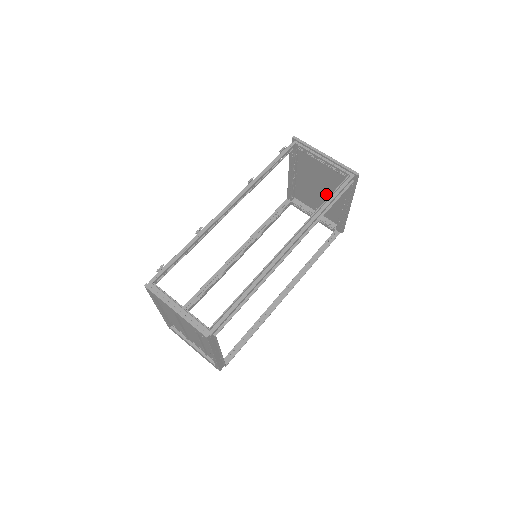
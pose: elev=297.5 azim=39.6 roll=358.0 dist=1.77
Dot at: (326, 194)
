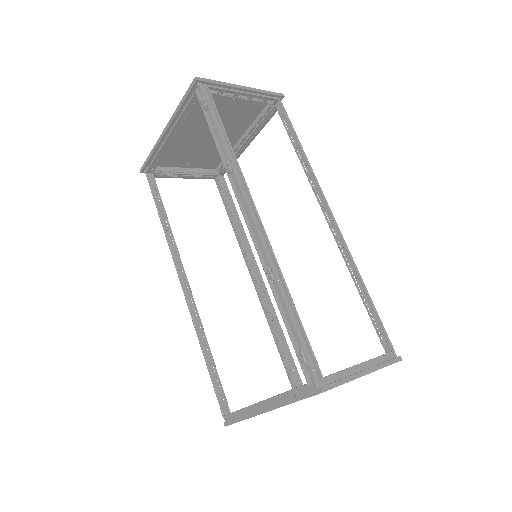
Dot at: occluded
